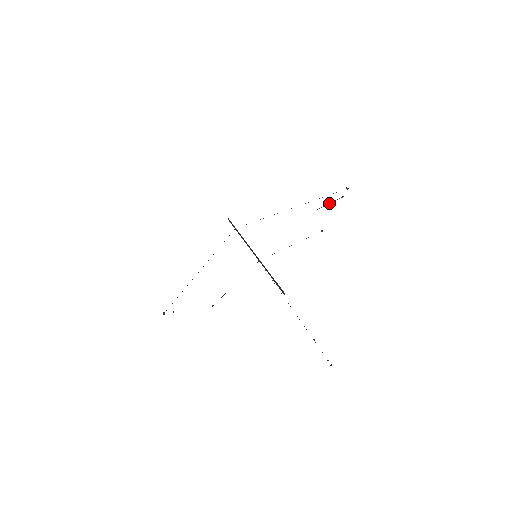
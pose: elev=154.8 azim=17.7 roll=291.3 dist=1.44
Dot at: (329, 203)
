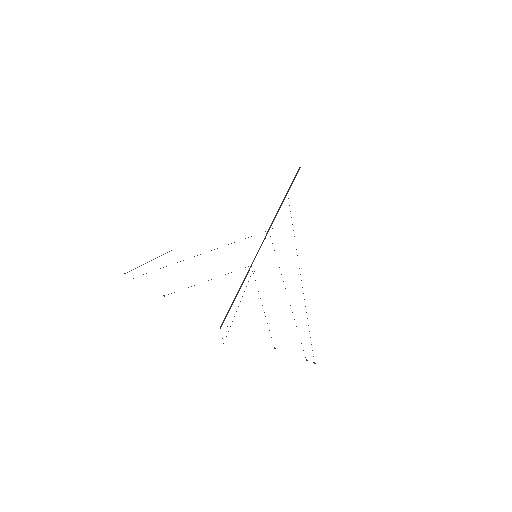
Dot at: occluded
